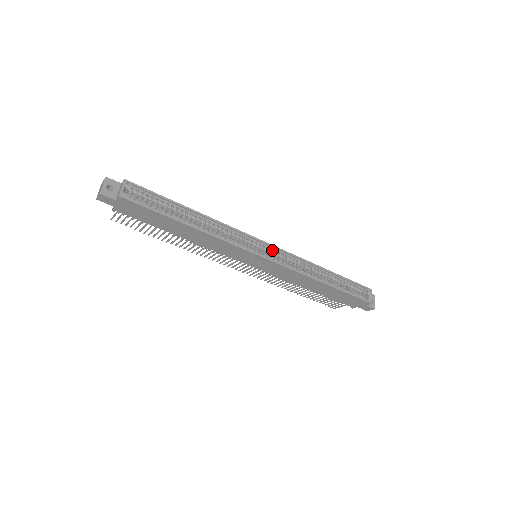
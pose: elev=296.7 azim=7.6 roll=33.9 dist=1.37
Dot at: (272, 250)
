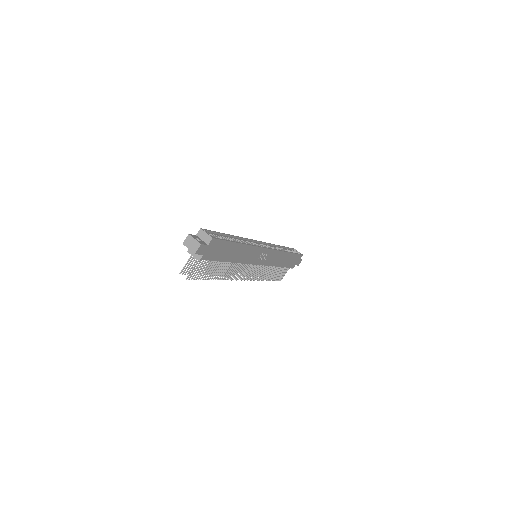
Dot at: (263, 245)
